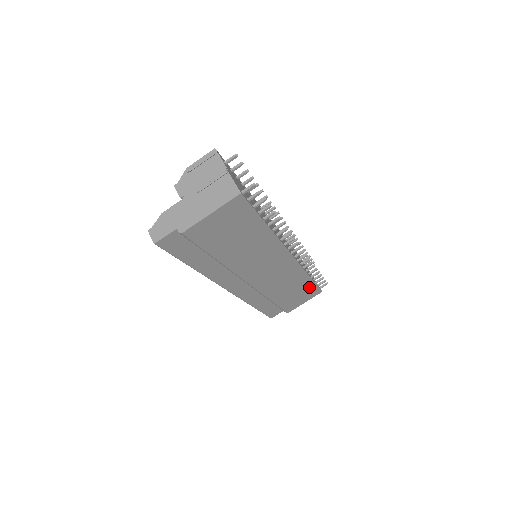
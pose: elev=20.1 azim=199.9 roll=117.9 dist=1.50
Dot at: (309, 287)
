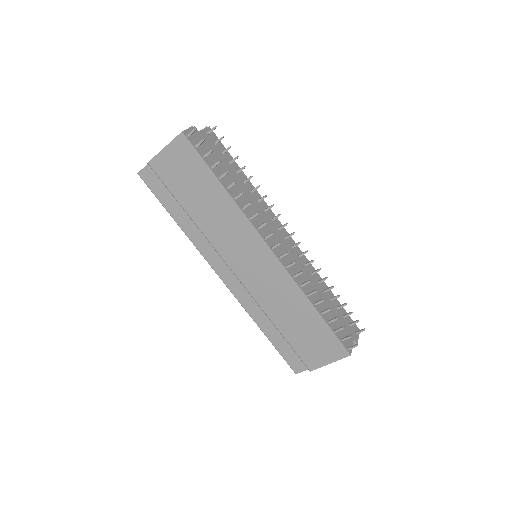
Dot at: (323, 330)
